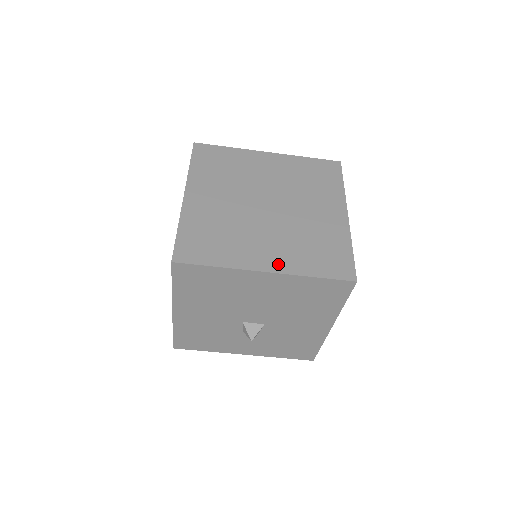
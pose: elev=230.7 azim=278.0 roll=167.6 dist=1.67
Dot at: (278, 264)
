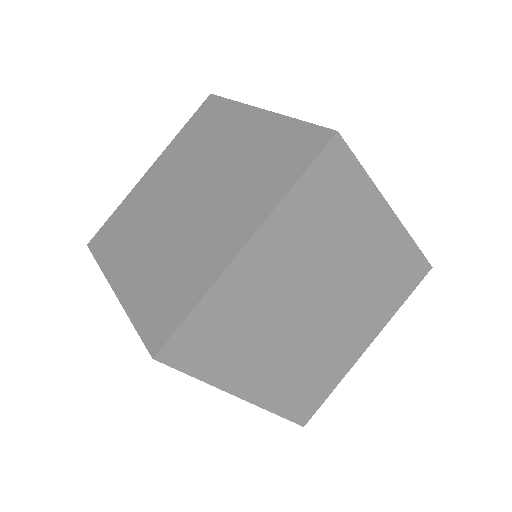
Dot at: (260, 392)
